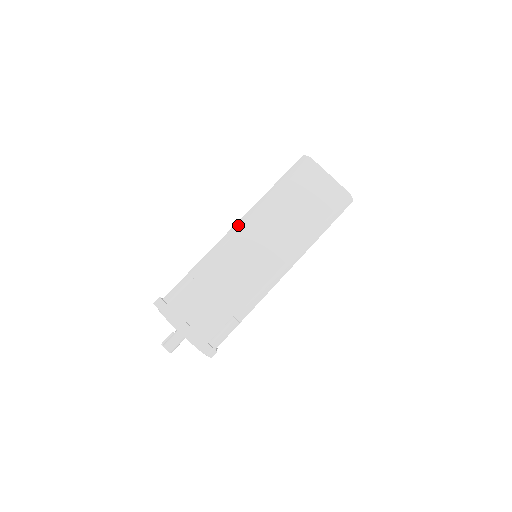
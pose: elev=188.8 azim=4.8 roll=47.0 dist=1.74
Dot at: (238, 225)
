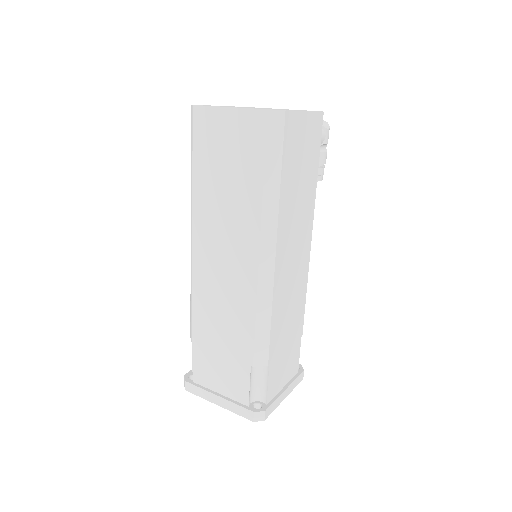
Dot at: occluded
